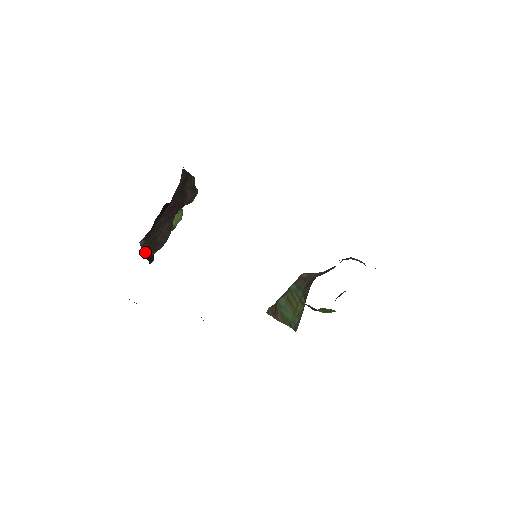
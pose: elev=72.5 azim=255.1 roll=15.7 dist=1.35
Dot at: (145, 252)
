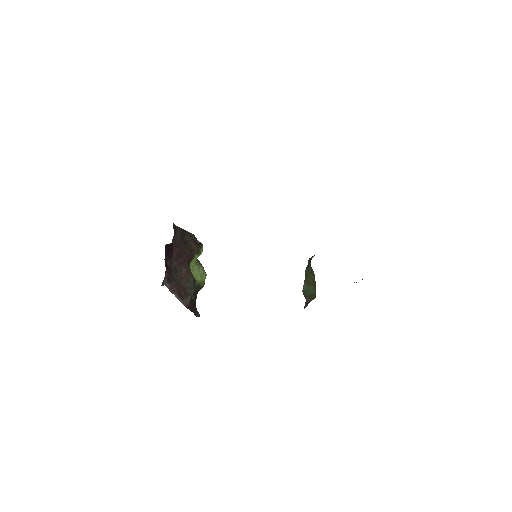
Dot at: (179, 298)
